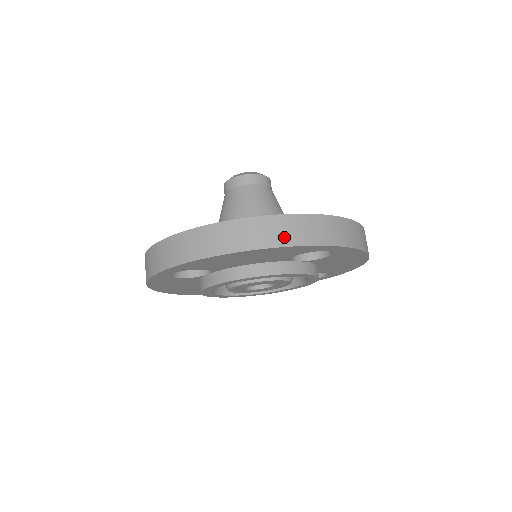
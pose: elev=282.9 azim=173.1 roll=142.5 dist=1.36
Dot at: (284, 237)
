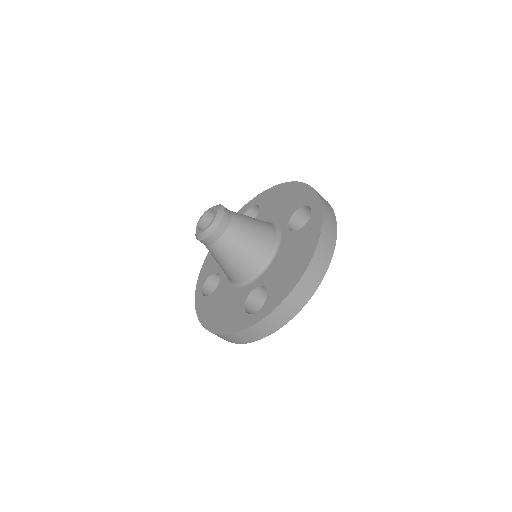
Dot at: (237, 341)
